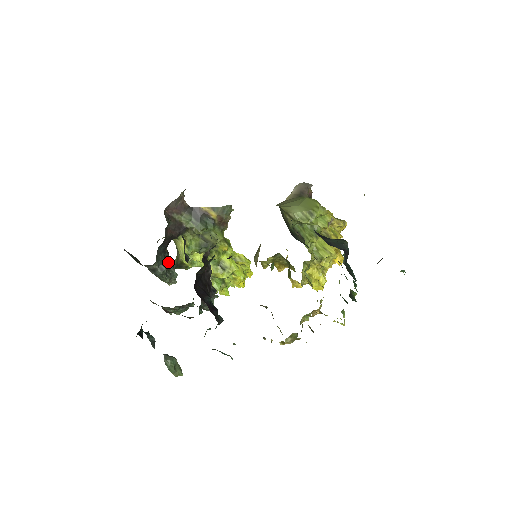
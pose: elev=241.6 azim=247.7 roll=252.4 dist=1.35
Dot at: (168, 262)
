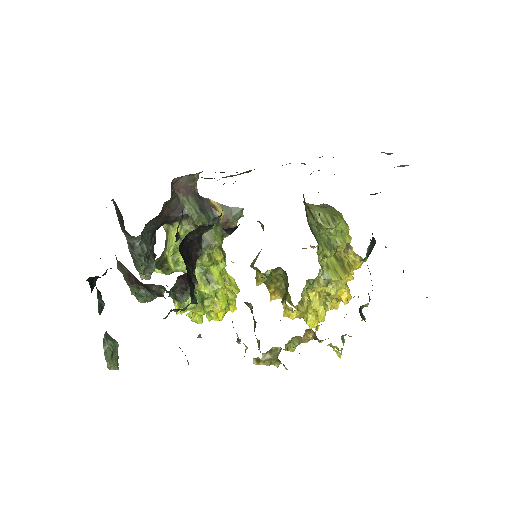
Dot at: (151, 250)
